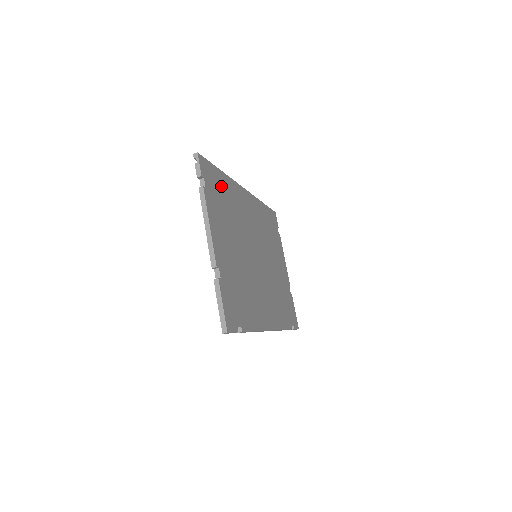
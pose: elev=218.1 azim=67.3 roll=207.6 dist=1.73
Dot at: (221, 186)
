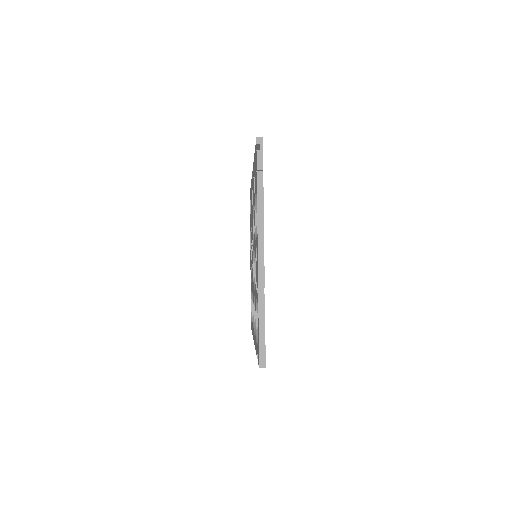
Dot at: occluded
